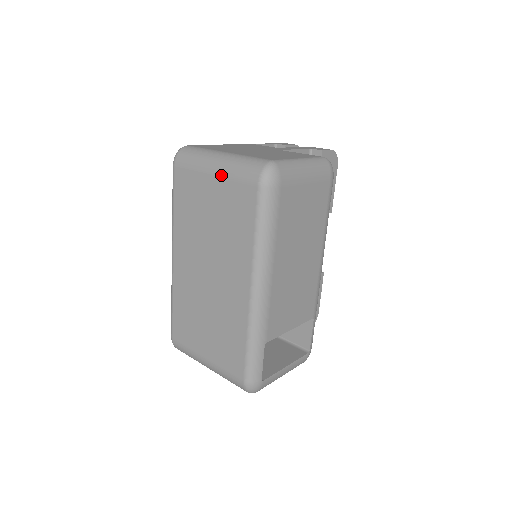
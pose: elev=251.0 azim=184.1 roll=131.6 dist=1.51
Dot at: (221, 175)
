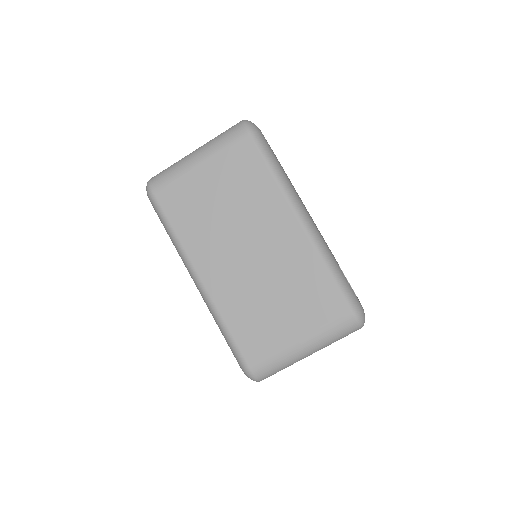
Dot at: (209, 157)
